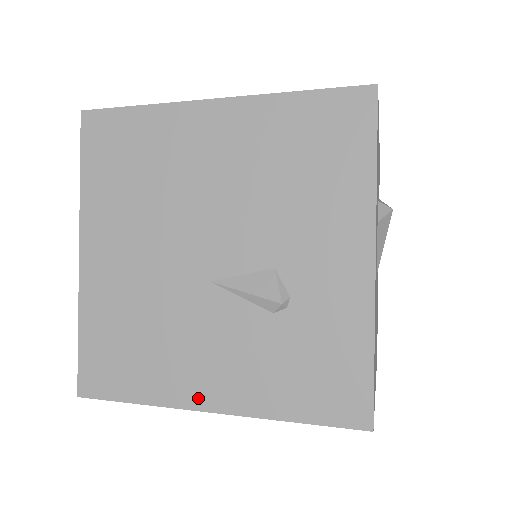
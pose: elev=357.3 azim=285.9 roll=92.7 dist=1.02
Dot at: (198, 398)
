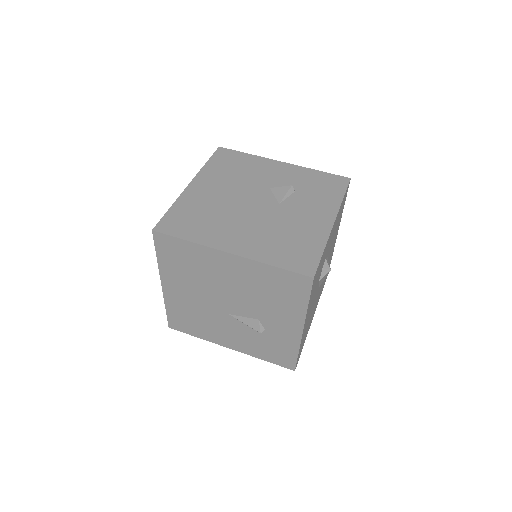
Dot at: (224, 344)
